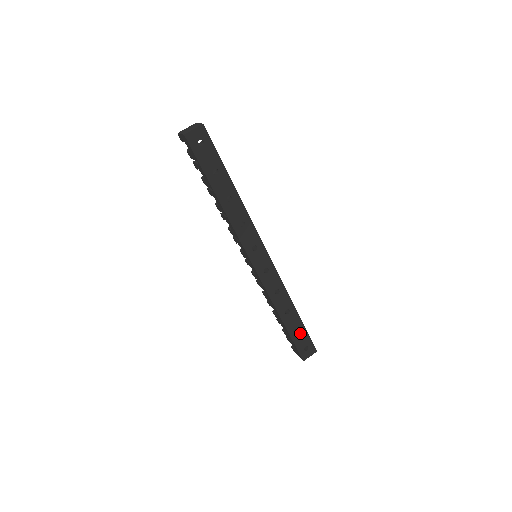
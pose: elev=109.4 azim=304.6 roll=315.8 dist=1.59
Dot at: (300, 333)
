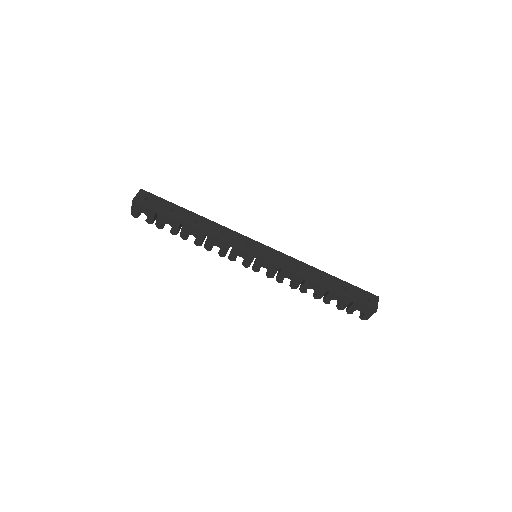
Dot at: (348, 289)
